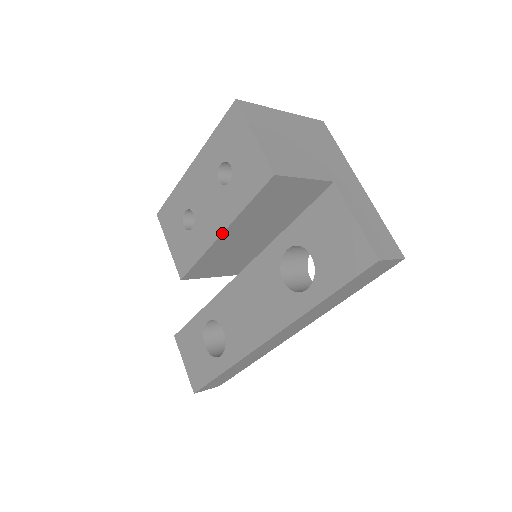
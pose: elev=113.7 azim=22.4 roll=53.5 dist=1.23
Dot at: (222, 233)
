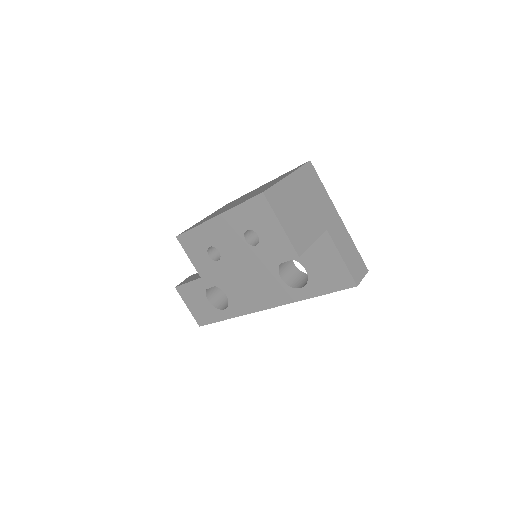
Dot at: occluded
